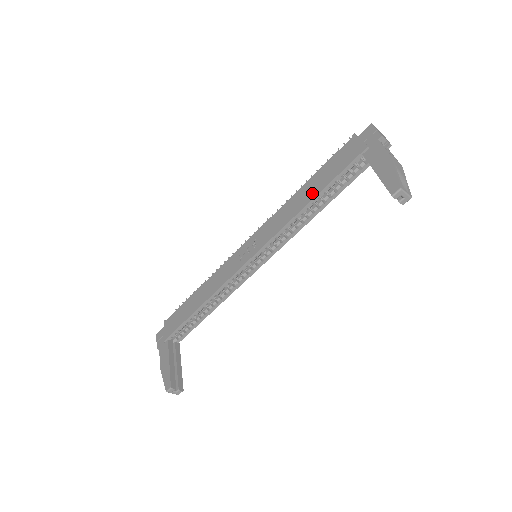
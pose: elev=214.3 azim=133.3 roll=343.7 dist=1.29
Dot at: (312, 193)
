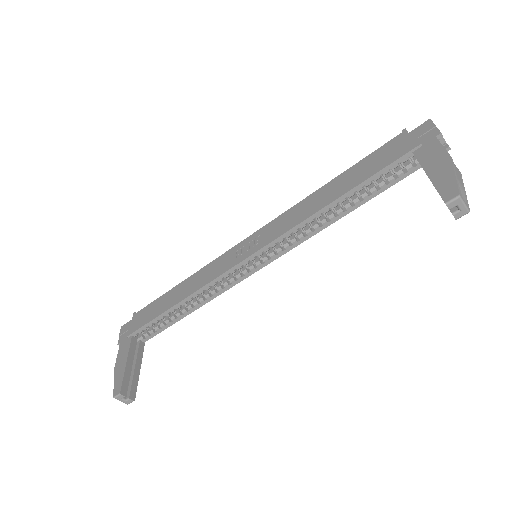
Dot at: (339, 191)
